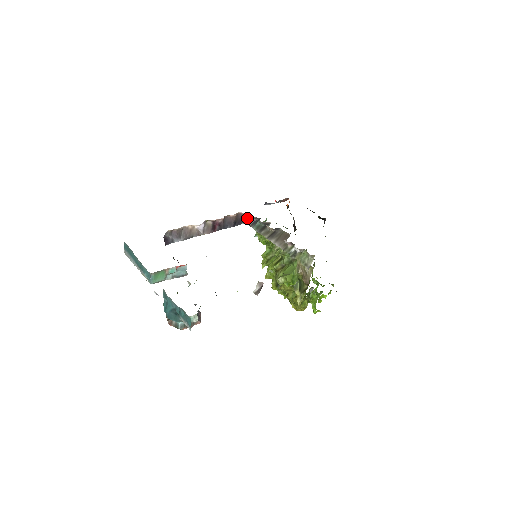
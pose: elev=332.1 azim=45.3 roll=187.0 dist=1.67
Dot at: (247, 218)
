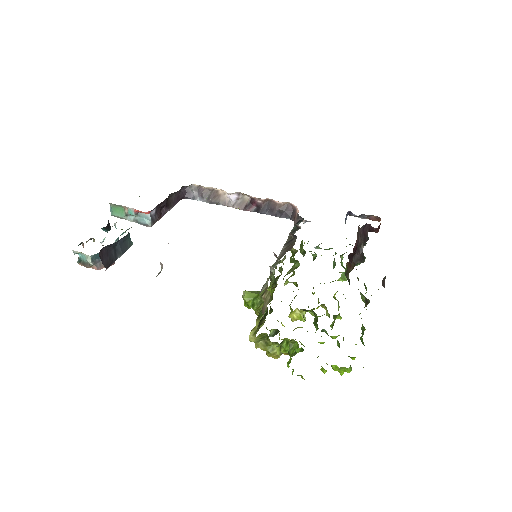
Dot at: (296, 214)
